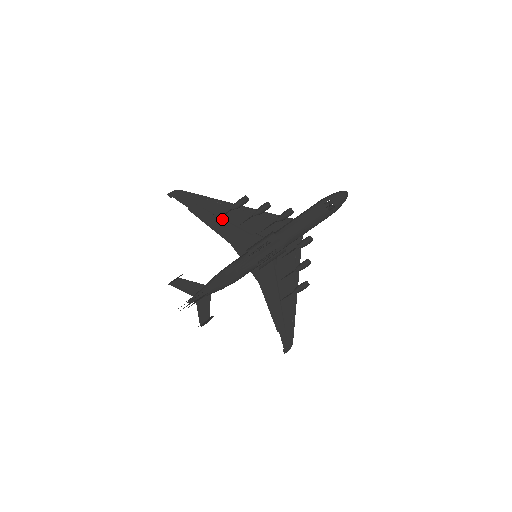
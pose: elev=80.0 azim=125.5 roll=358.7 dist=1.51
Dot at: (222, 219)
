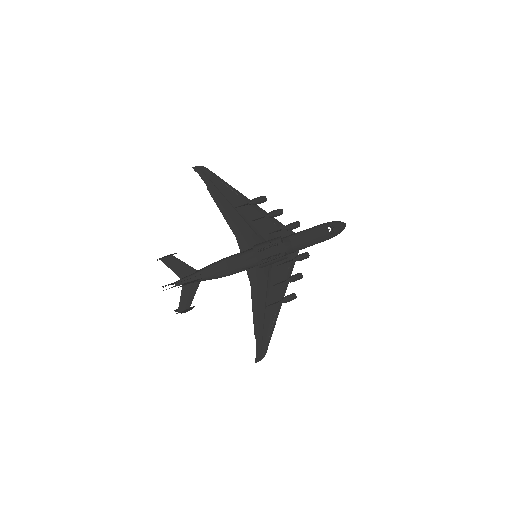
Dot at: (236, 210)
